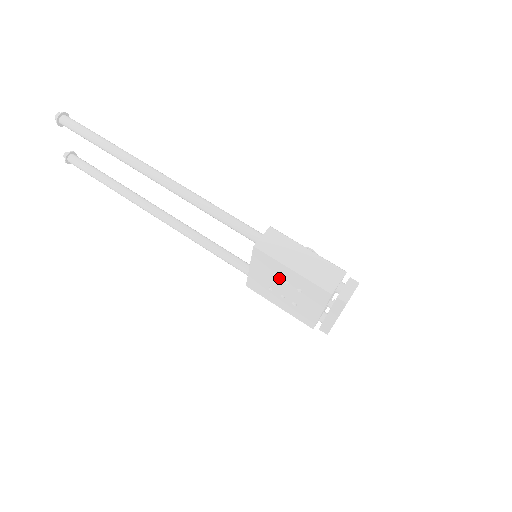
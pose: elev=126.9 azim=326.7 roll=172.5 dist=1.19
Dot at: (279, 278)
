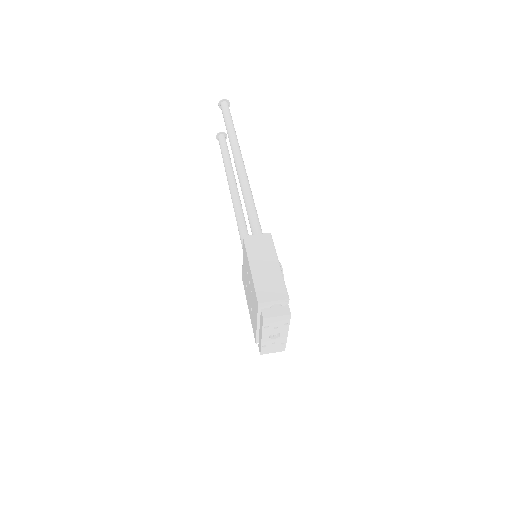
Dot at: (248, 275)
